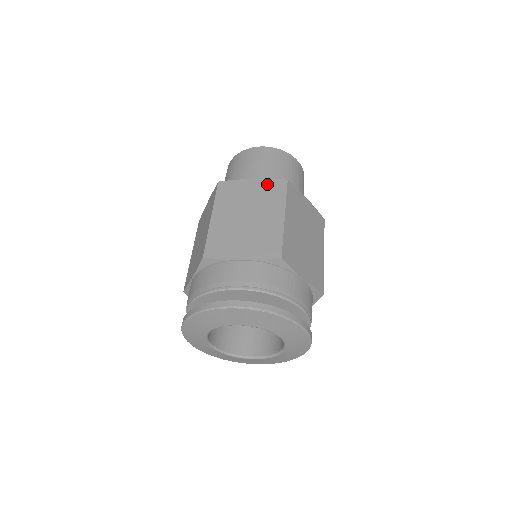
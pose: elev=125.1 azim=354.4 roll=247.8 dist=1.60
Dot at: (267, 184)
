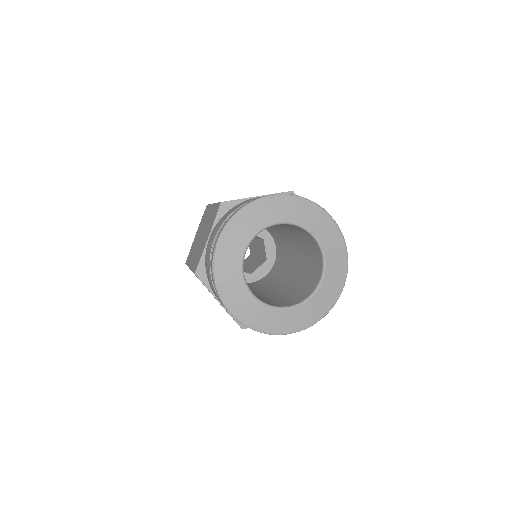
Dot at: occluded
